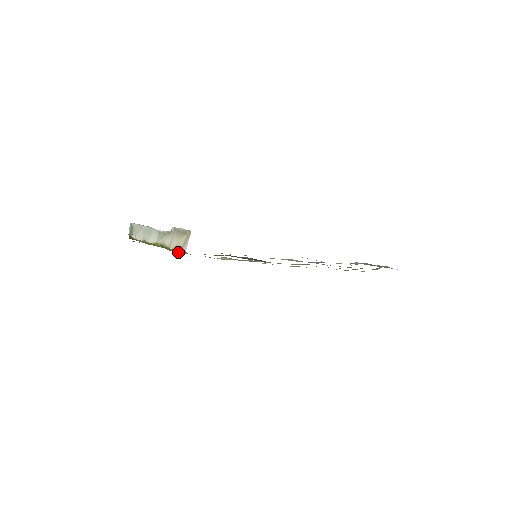
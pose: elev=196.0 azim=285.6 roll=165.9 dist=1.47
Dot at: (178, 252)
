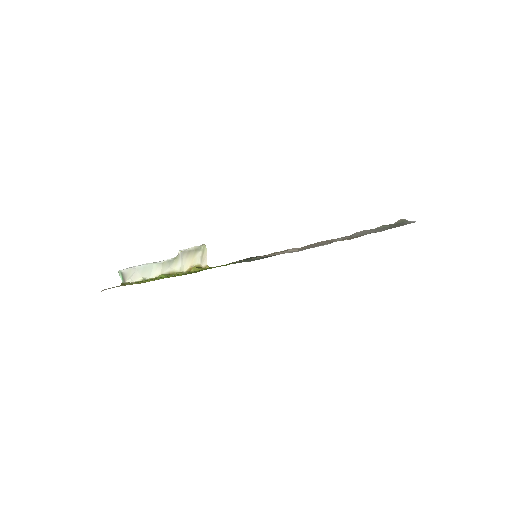
Dot at: occluded
